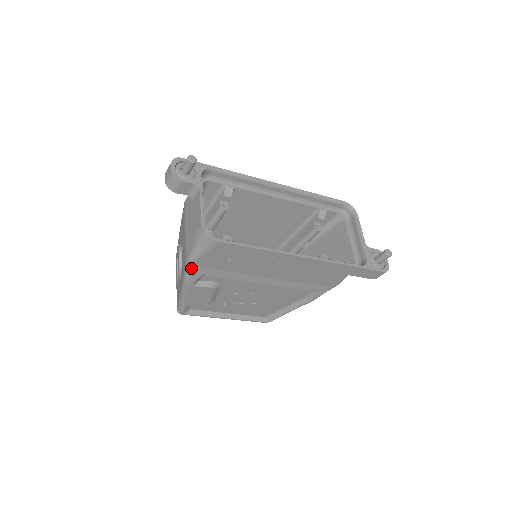
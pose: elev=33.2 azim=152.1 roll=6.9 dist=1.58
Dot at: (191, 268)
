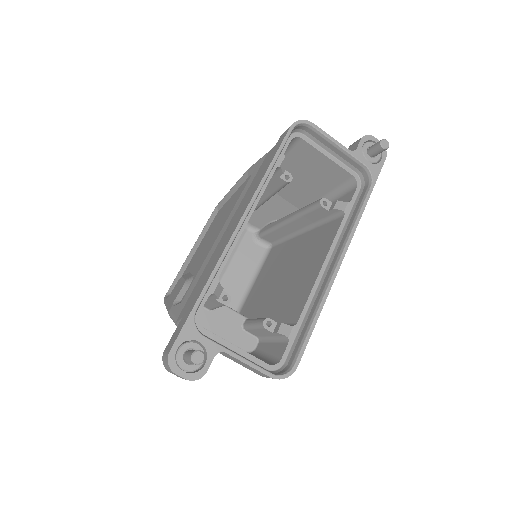
Dot at: occluded
